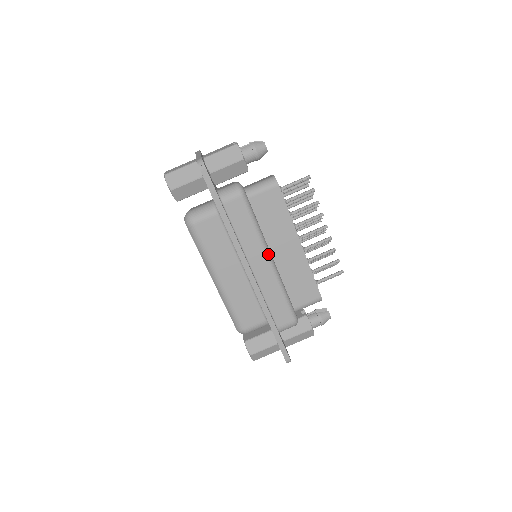
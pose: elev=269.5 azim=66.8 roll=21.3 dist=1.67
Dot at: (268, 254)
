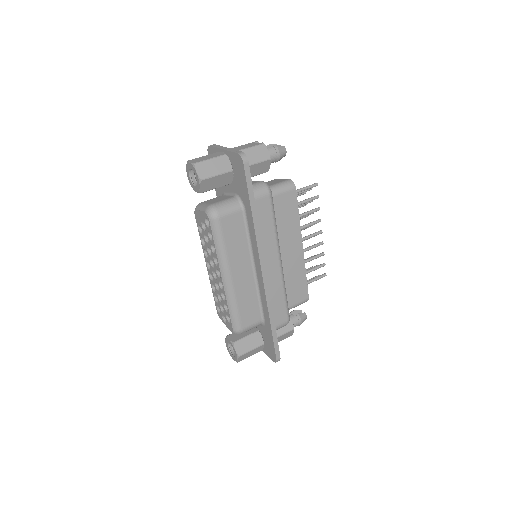
Dot at: (280, 254)
